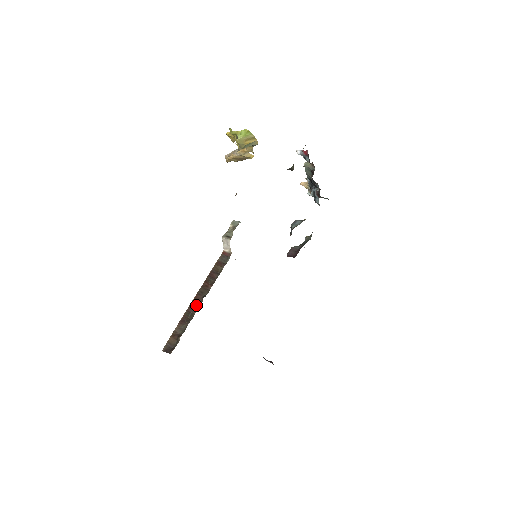
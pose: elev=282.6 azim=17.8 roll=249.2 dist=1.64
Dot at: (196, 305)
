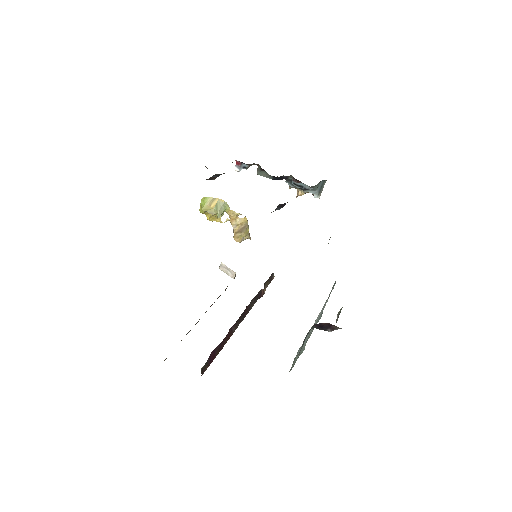
Dot at: occluded
